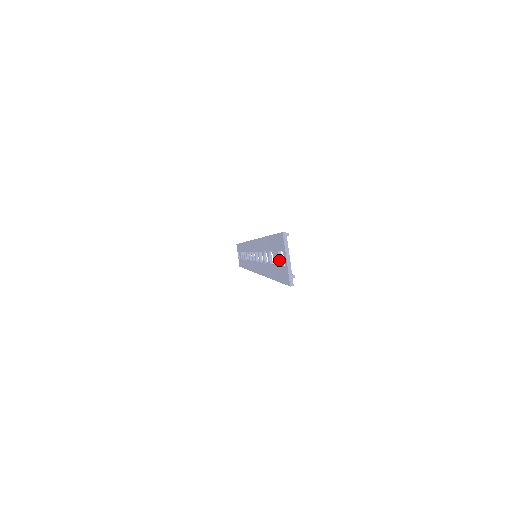
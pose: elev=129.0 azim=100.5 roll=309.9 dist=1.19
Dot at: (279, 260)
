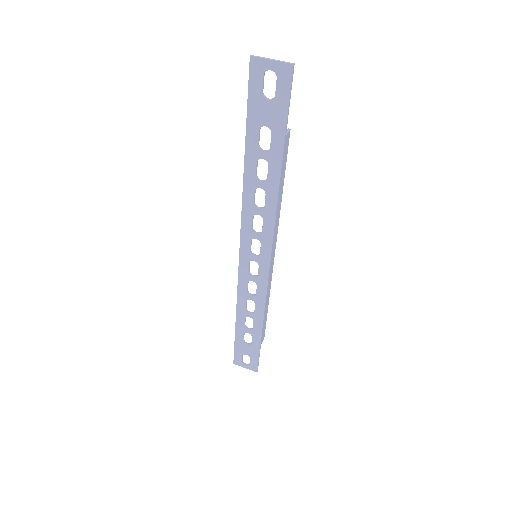
Dot at: (269, 100)
